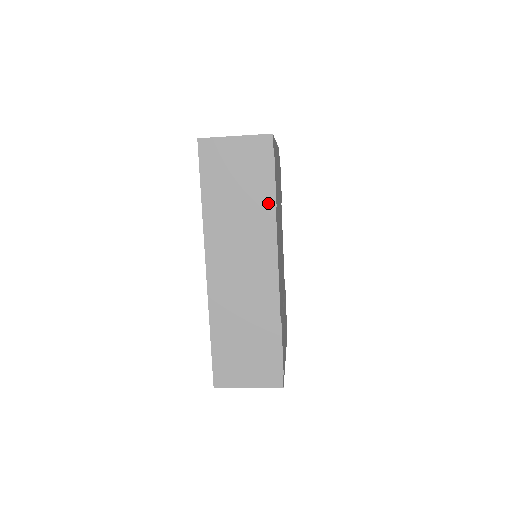
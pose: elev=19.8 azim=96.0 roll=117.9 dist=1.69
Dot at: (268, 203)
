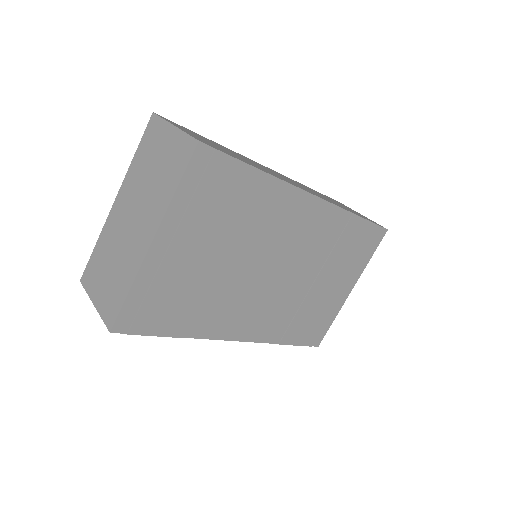
Dot at: occluded
